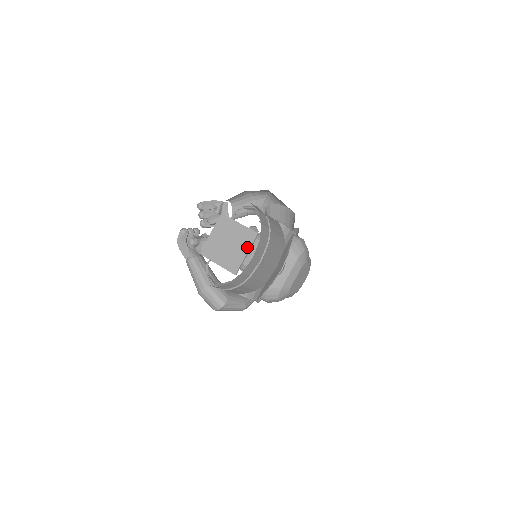
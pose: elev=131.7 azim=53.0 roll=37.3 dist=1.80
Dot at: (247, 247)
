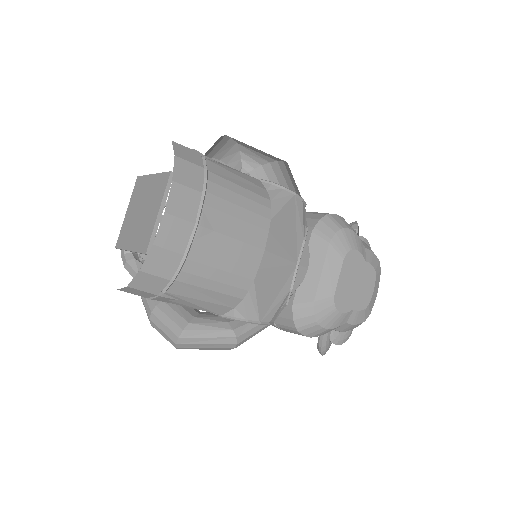
Dot at: (159, 201)
